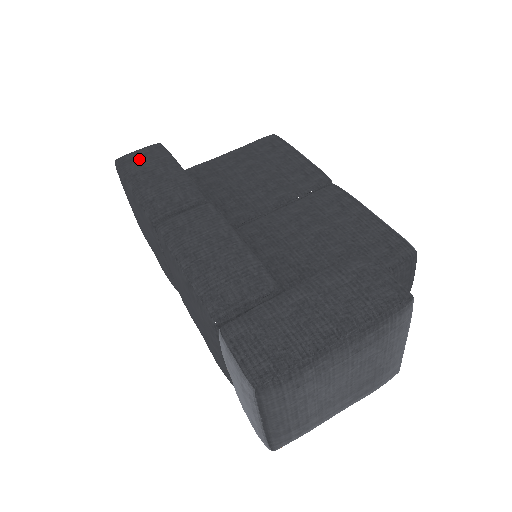
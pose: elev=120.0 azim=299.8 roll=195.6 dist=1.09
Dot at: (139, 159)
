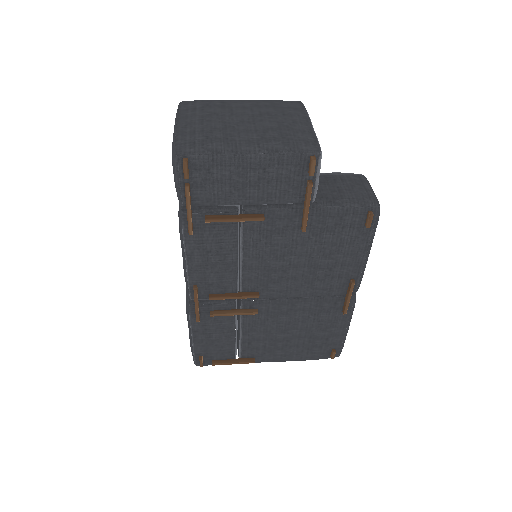
Dot at: occluded
